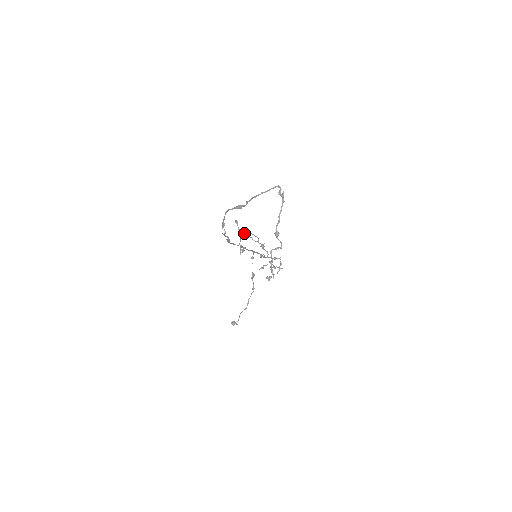
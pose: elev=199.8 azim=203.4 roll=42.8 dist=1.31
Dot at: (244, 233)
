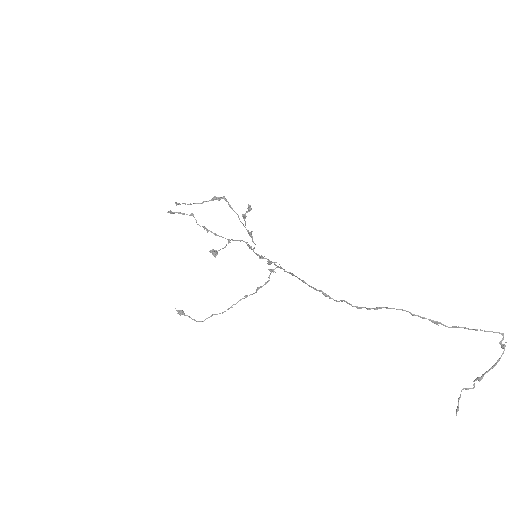
Dot at: occluded
